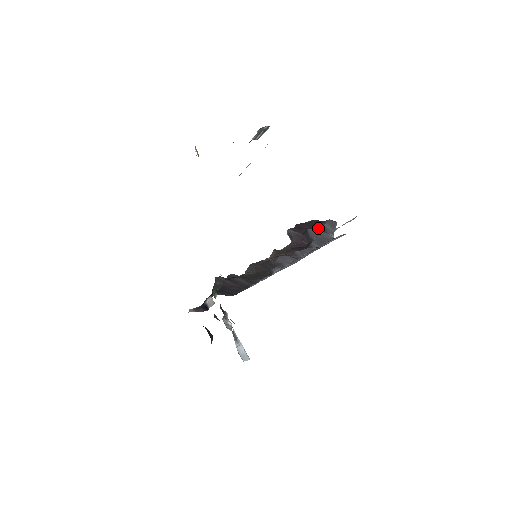
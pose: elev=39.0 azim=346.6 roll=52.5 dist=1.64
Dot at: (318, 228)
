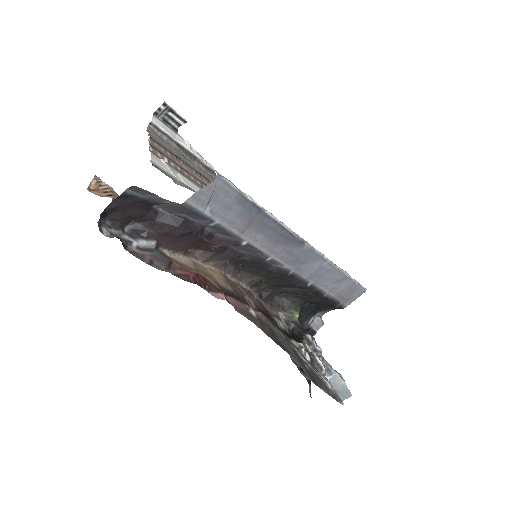
Dot at: (147, 204)
